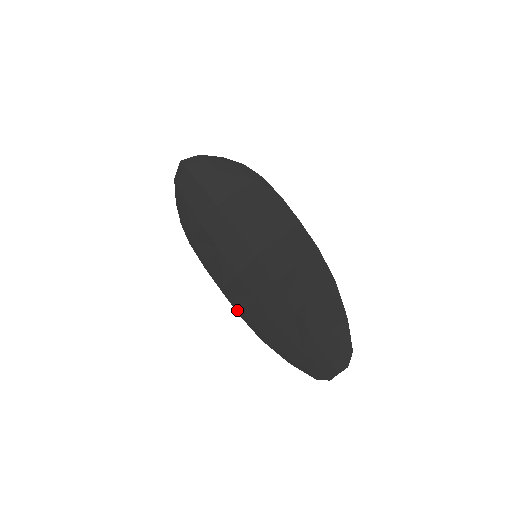
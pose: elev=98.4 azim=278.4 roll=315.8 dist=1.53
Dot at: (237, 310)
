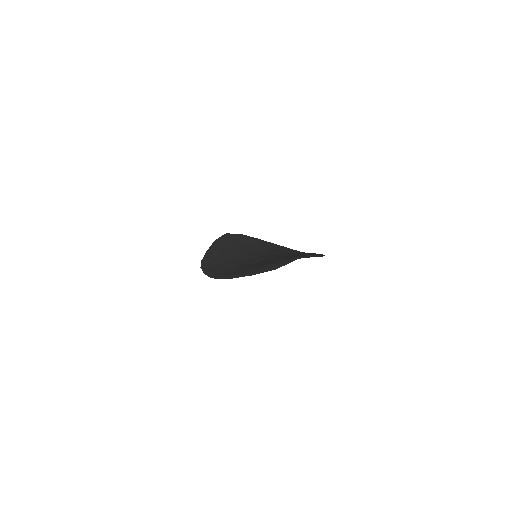
Dot at: (218, 278)
